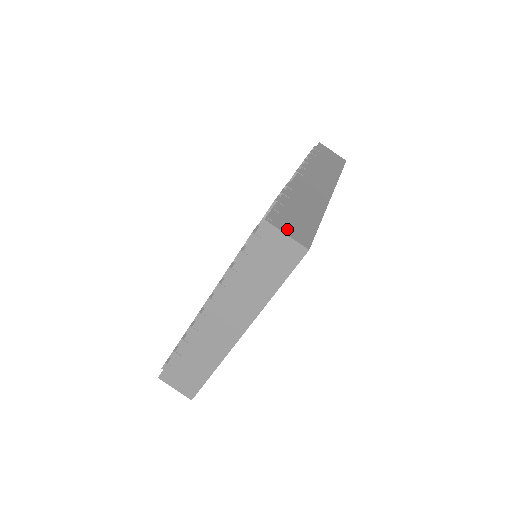
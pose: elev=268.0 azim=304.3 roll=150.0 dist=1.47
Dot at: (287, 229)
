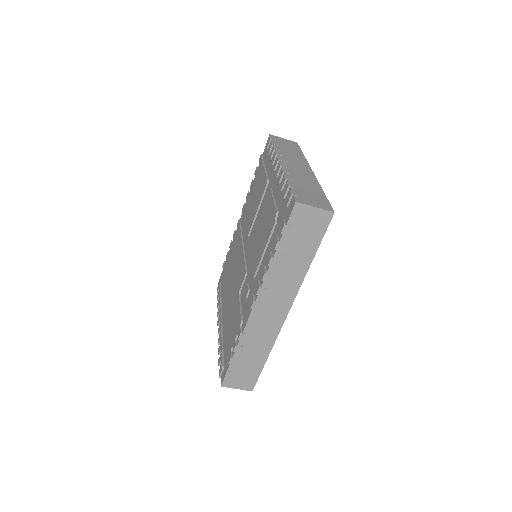
Dot at: (237, 385)
